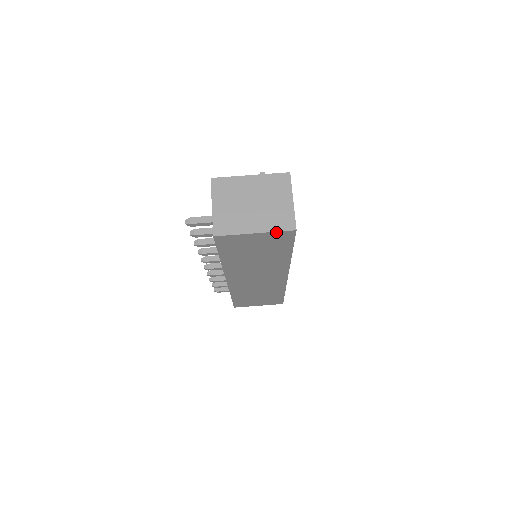
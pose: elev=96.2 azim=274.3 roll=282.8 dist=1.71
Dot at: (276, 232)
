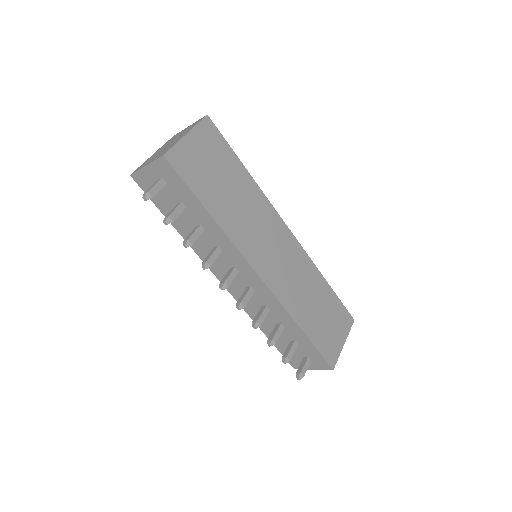
Dot at: (198, 125)
